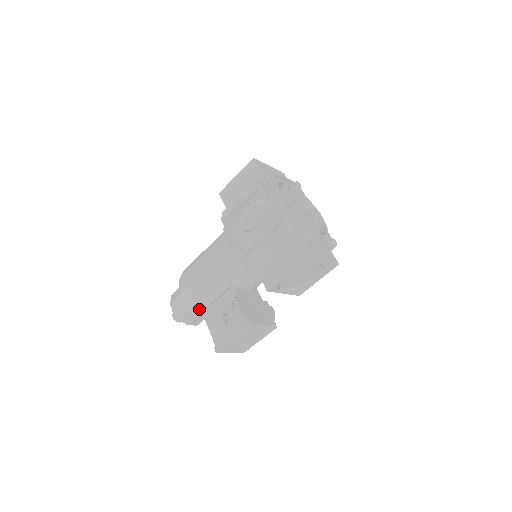
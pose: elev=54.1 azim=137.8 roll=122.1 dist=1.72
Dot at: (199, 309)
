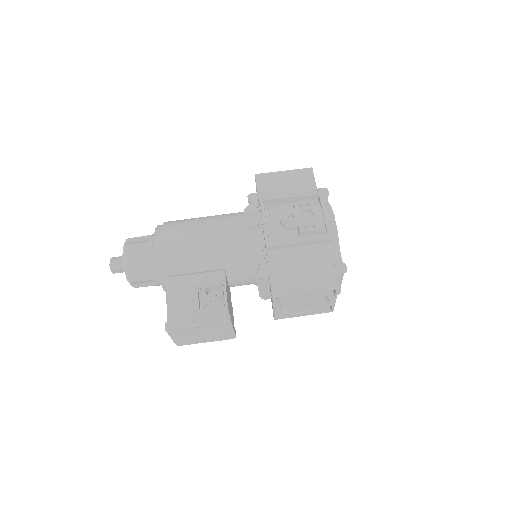
Dot at: (166, 271)
